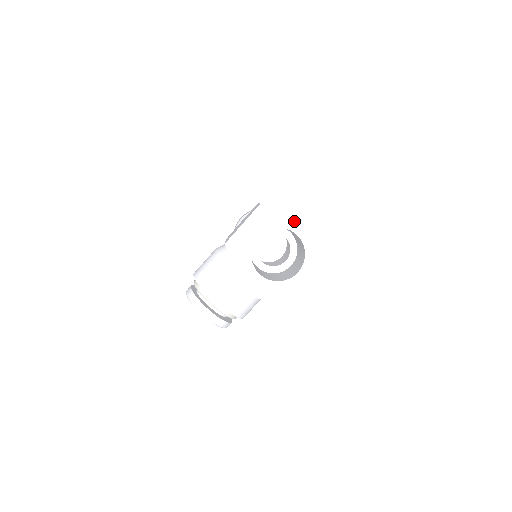
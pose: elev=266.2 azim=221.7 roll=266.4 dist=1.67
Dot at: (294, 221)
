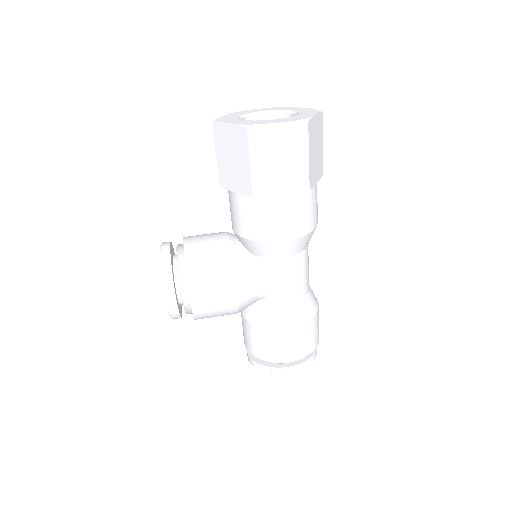
Dot at: (301, 110)
